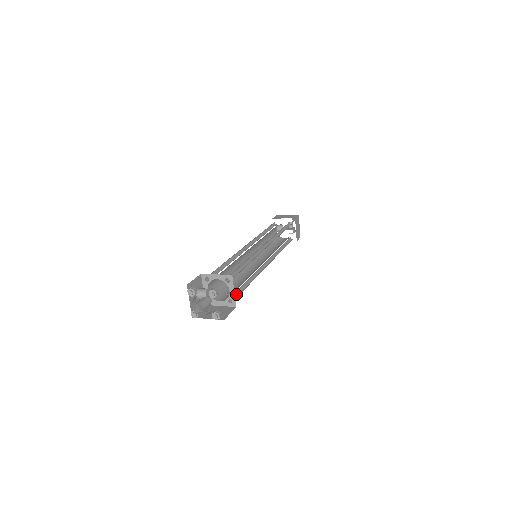
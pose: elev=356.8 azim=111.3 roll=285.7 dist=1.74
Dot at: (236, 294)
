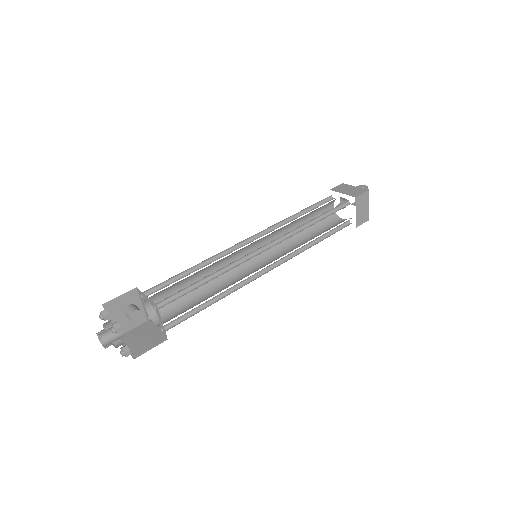
Dot at: (183, 317)
